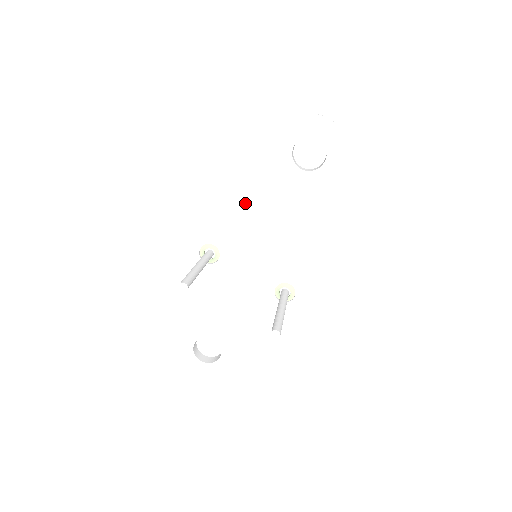
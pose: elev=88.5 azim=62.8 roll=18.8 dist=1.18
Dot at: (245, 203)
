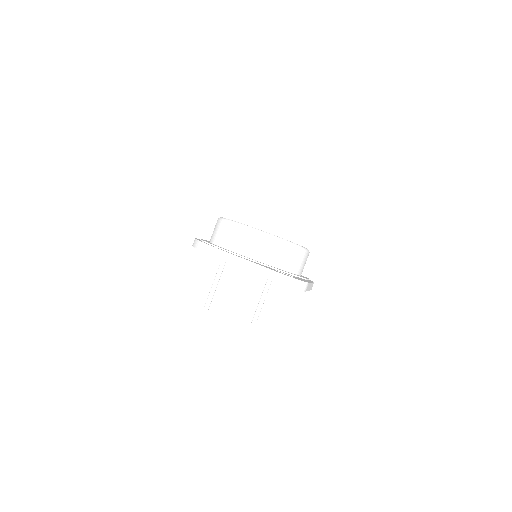
Dot at: occluded
